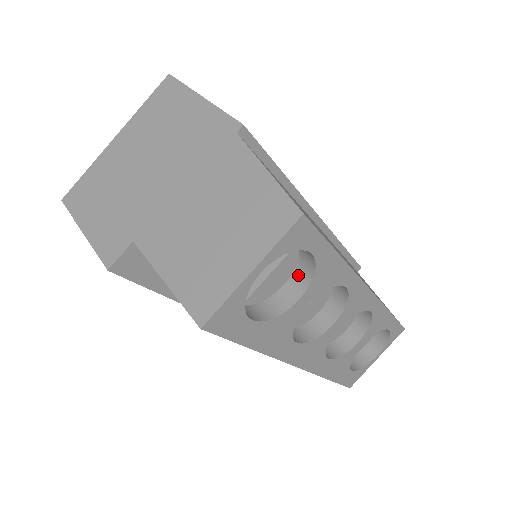
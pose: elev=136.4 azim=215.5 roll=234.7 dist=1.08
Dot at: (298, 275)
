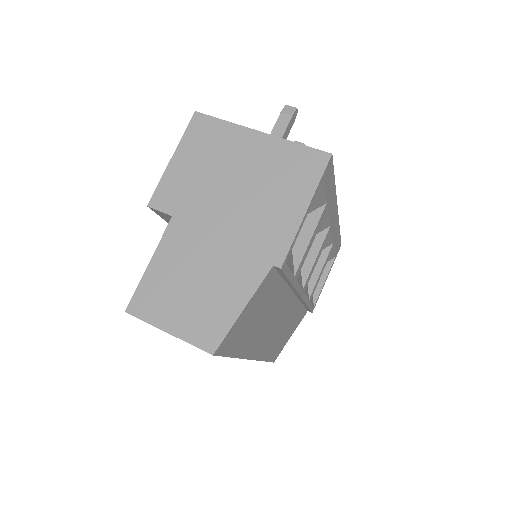
Dot at: occluded
